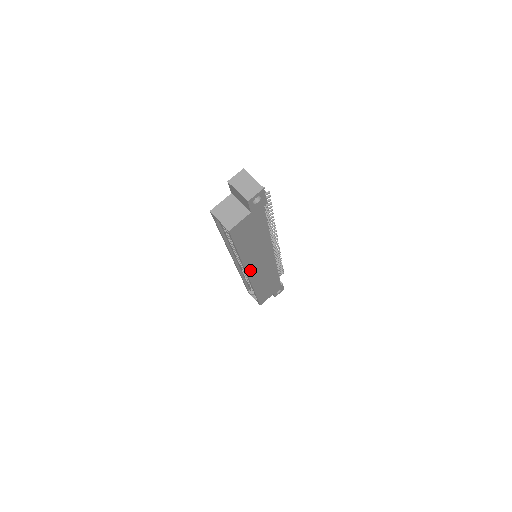
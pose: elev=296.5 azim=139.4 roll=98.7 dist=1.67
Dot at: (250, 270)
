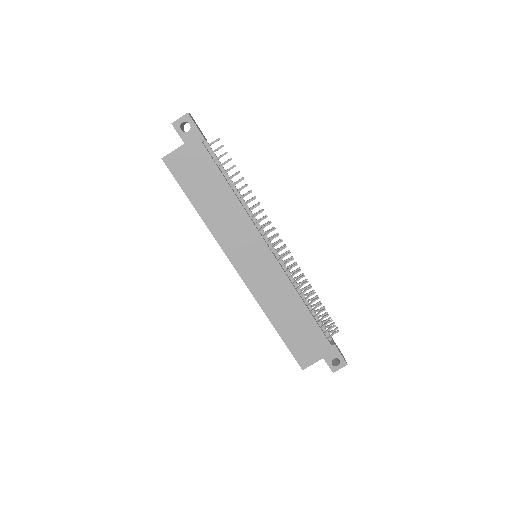
Dot at: (234, 258)
